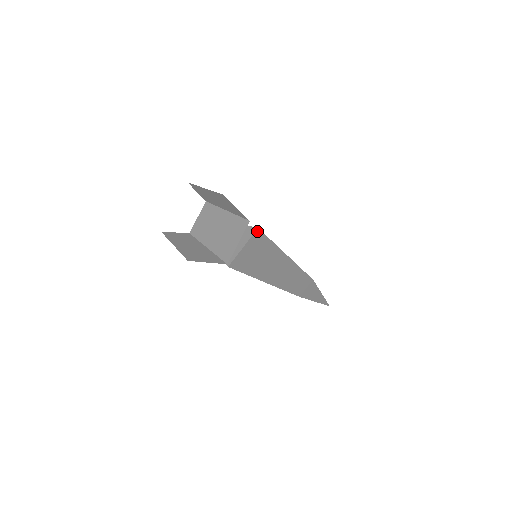
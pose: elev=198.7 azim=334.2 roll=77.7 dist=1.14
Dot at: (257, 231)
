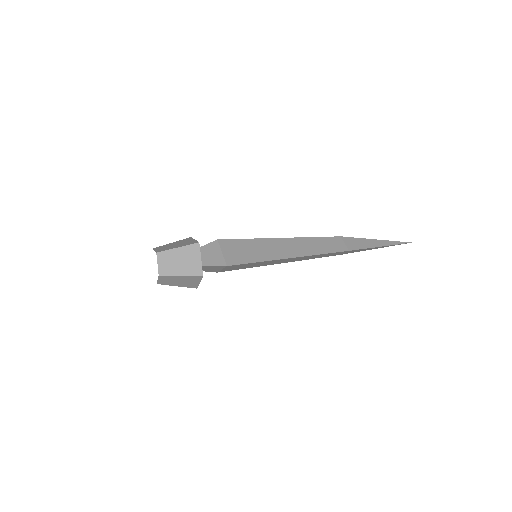
Dot at: (228, 266)
